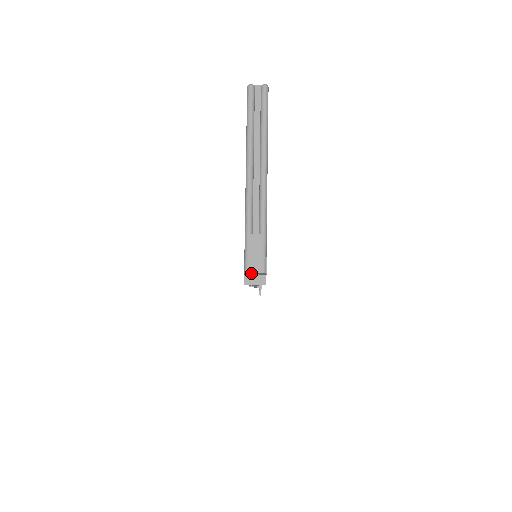
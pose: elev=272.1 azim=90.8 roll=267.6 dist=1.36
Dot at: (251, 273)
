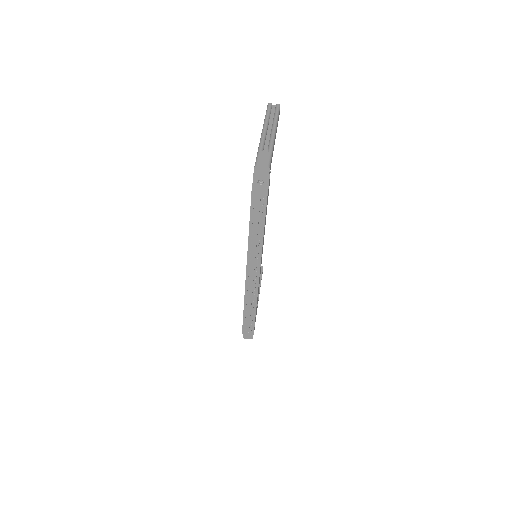
Dot at: (259, 174)
